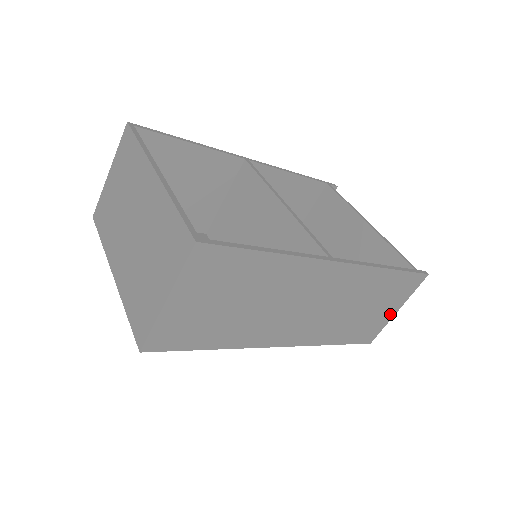
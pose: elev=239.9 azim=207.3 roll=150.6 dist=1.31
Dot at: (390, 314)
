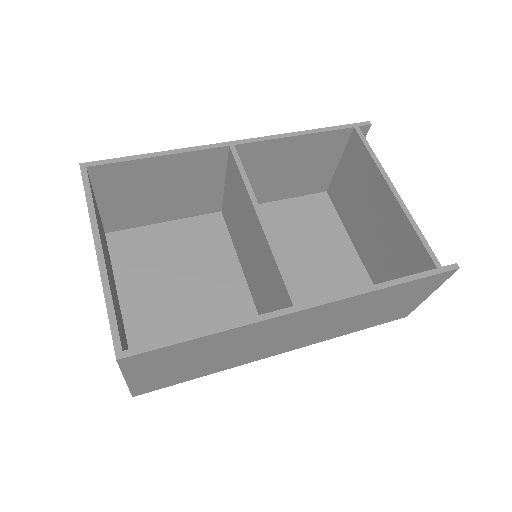
Dot at: (419, 300)
